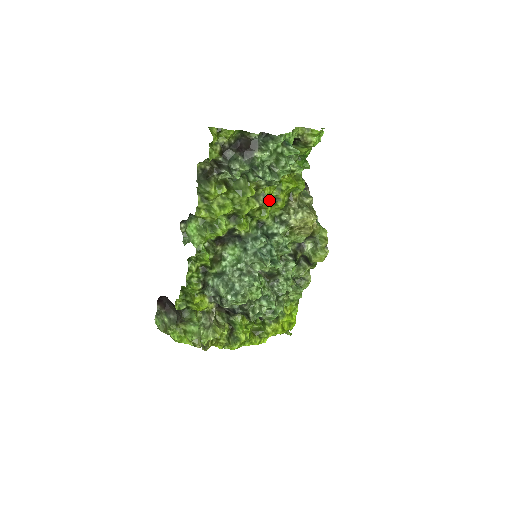
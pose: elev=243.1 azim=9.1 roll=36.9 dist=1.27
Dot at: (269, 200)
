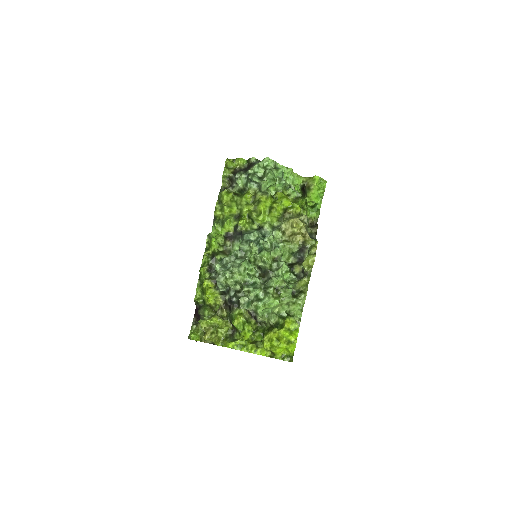
Dot at: (265, 207)
